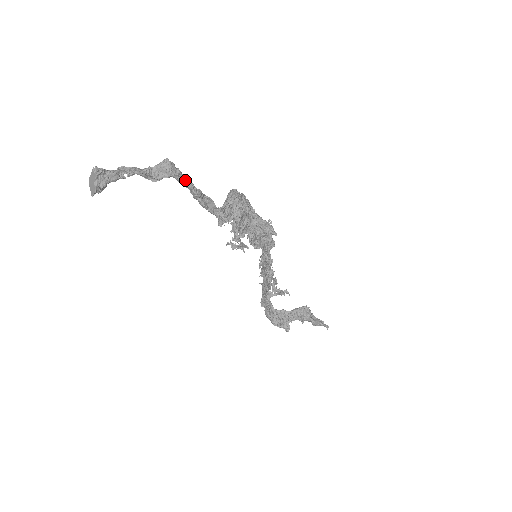
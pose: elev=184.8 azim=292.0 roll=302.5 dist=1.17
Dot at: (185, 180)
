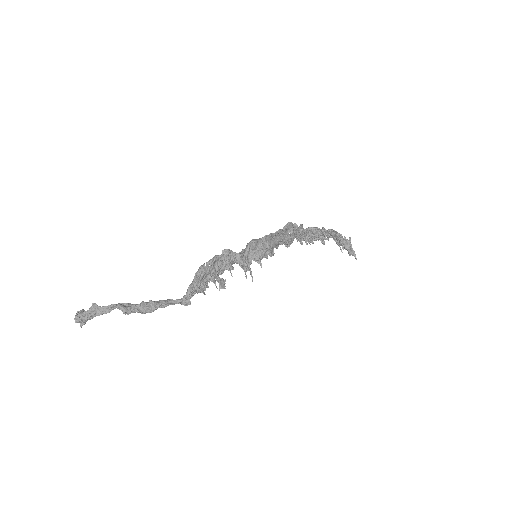
Dot at: (138, 312)
